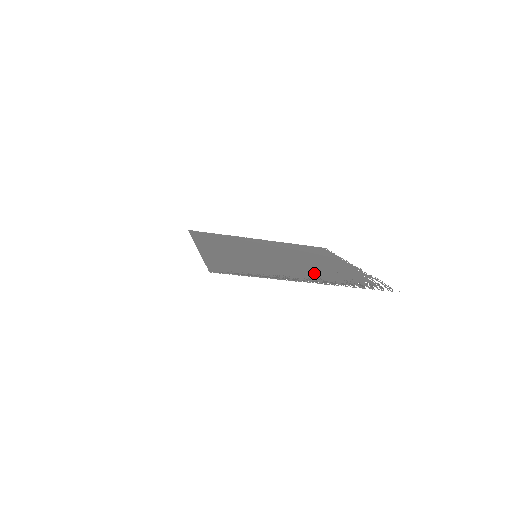
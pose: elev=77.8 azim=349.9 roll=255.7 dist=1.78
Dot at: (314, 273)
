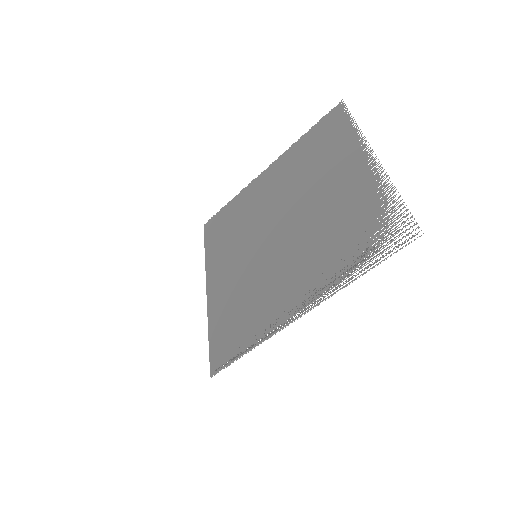
Dot at: (310, 263)
